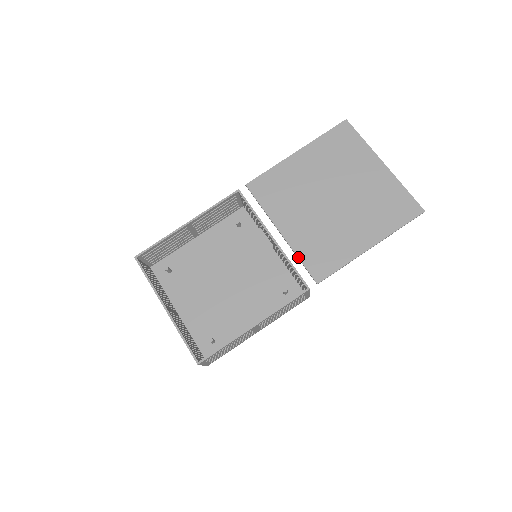
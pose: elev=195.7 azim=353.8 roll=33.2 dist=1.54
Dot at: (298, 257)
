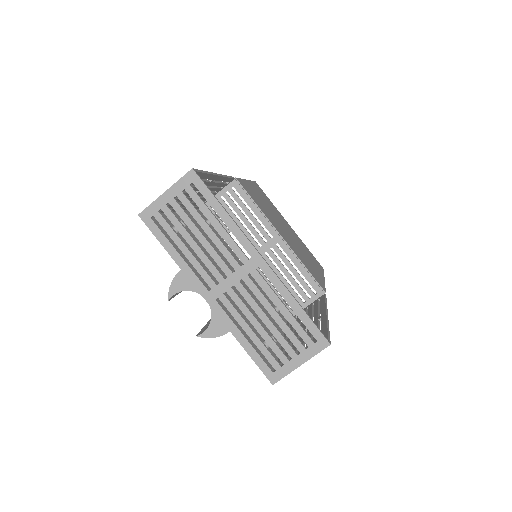
Dot at: (303, 263)
